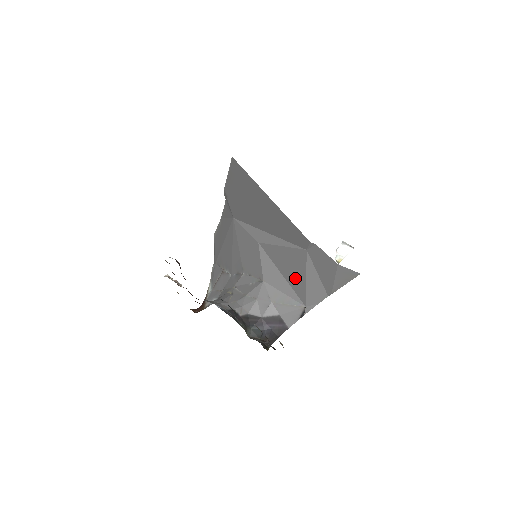
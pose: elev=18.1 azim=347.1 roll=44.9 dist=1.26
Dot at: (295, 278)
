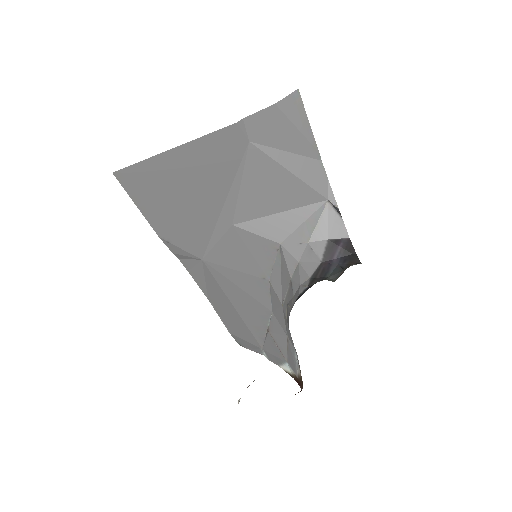
Dot at: (286, 191)
